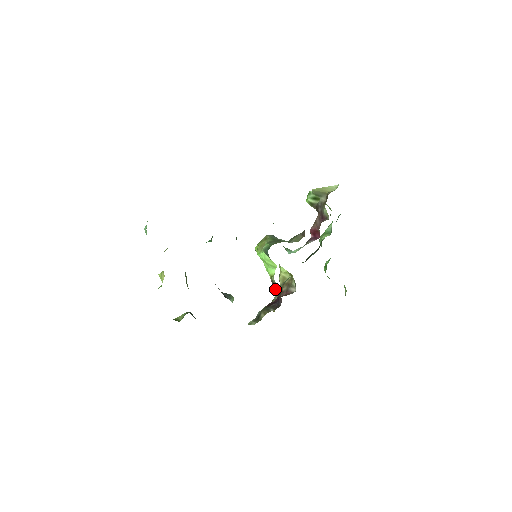
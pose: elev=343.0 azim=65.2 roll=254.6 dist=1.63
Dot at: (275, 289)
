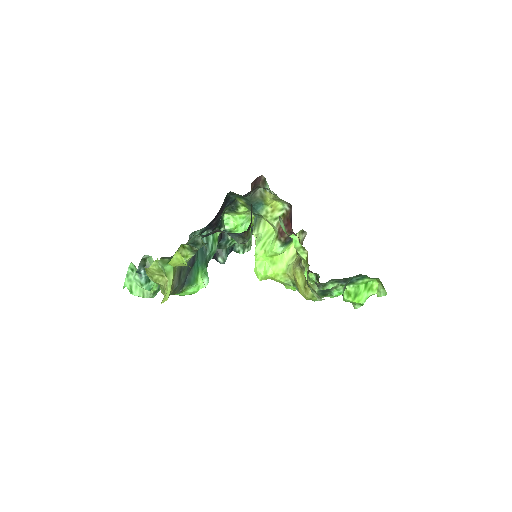
Dot at: (286, 234)
